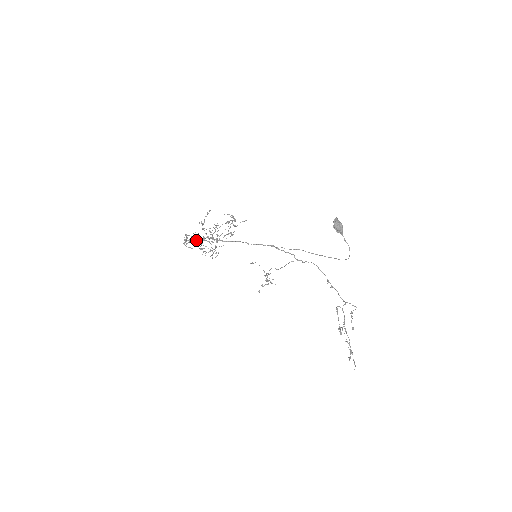
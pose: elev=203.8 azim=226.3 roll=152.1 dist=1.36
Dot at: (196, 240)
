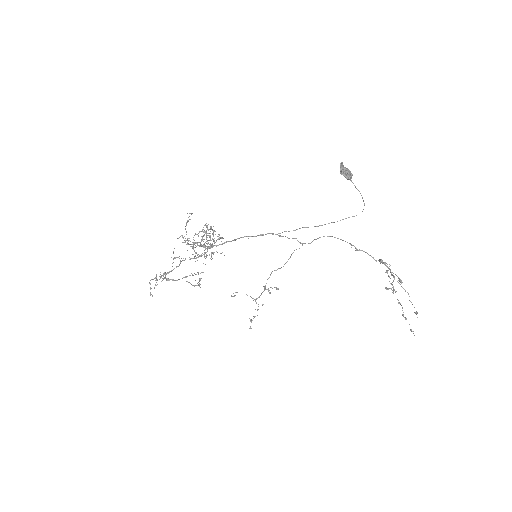
Dot at: (168, 279)
